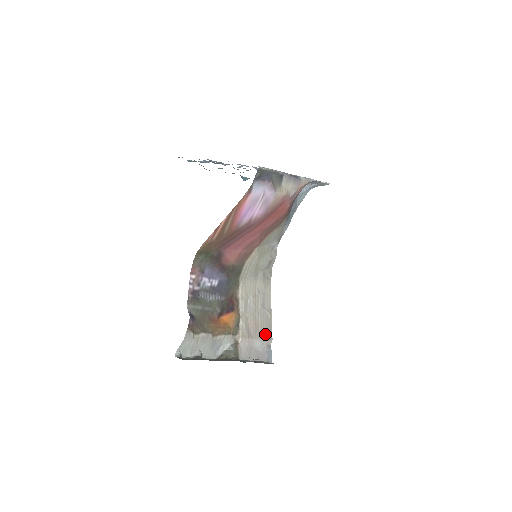
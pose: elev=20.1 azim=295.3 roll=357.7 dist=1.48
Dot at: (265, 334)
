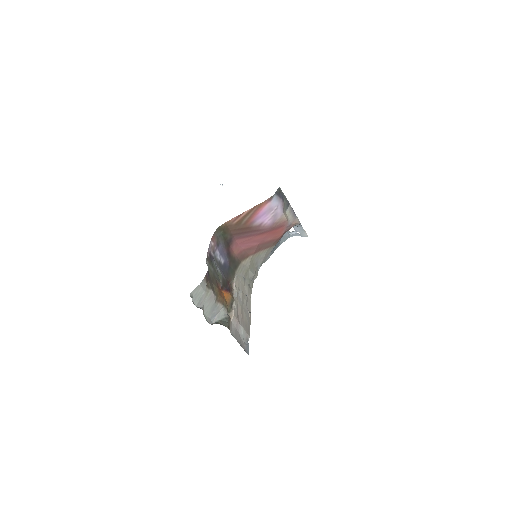
Dot at: (247, 327)
